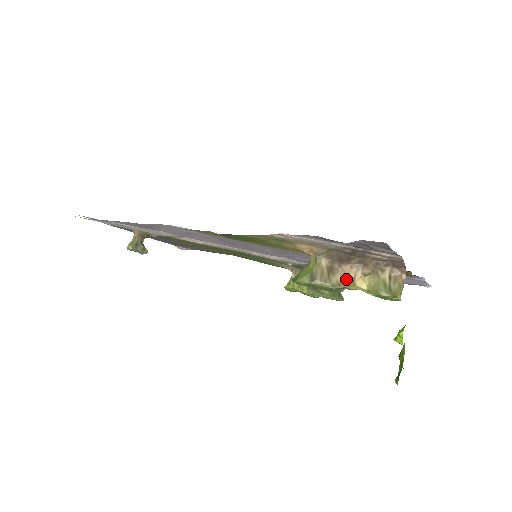
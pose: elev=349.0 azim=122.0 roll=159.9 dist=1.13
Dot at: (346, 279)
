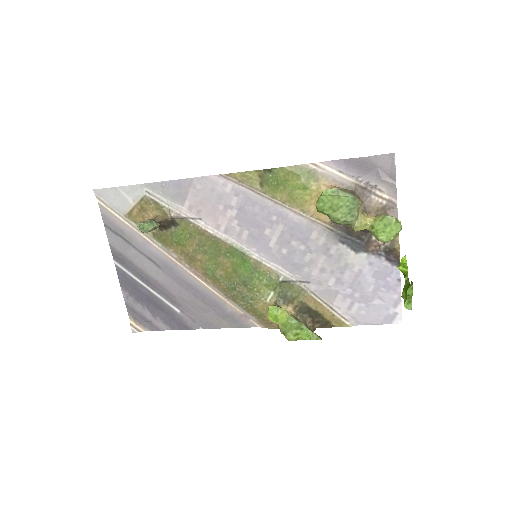
Dot at: (359, 204)
